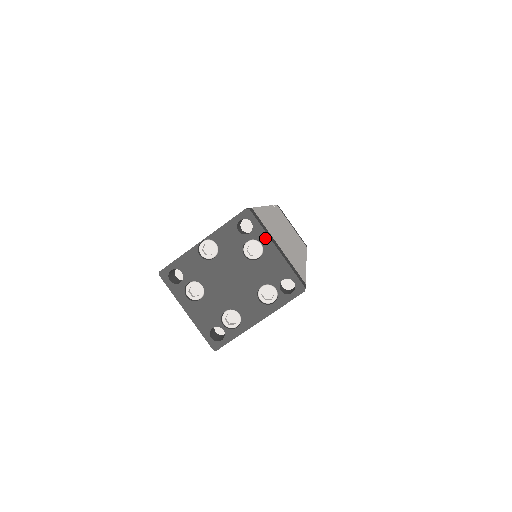
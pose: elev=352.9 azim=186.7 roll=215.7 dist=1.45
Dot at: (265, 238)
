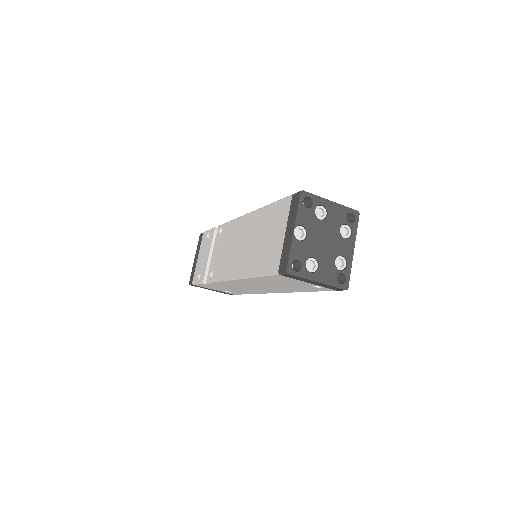
Dot at: (322, 200)
